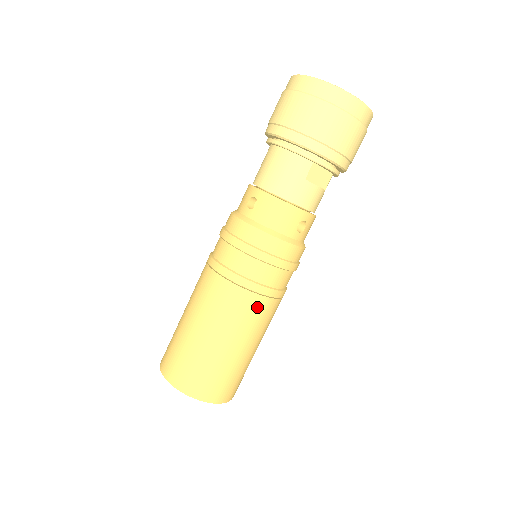
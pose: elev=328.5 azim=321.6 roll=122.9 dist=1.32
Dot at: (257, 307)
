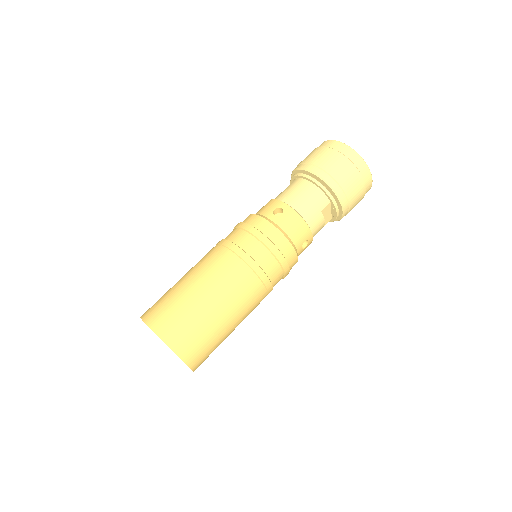
Dot at: (256, 293)
